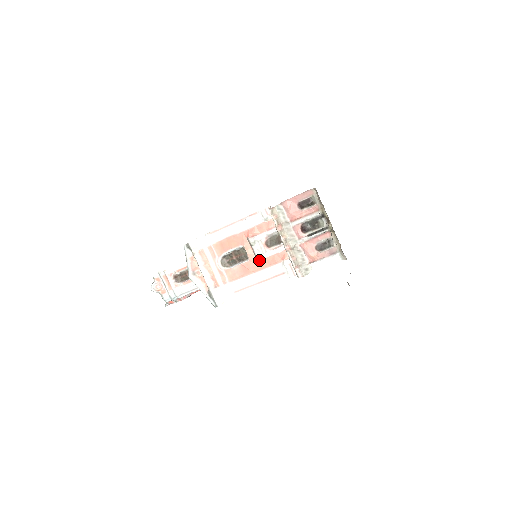
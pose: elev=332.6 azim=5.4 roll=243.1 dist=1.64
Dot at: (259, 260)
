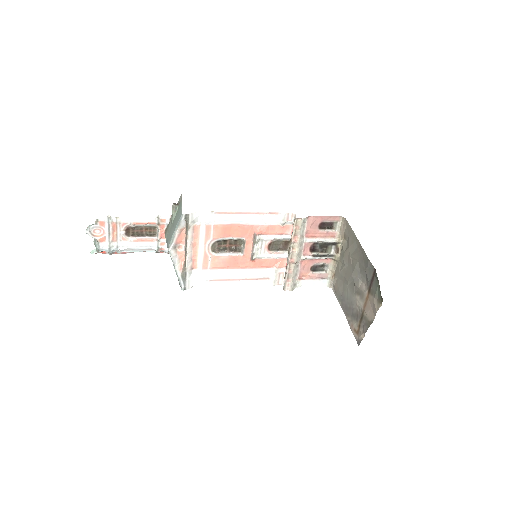
Dot at: (254, 259)
